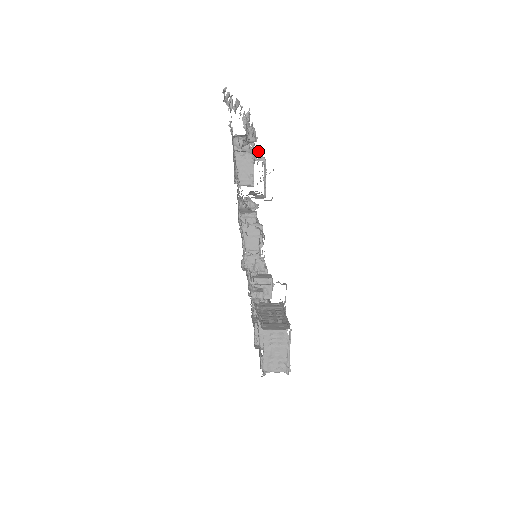
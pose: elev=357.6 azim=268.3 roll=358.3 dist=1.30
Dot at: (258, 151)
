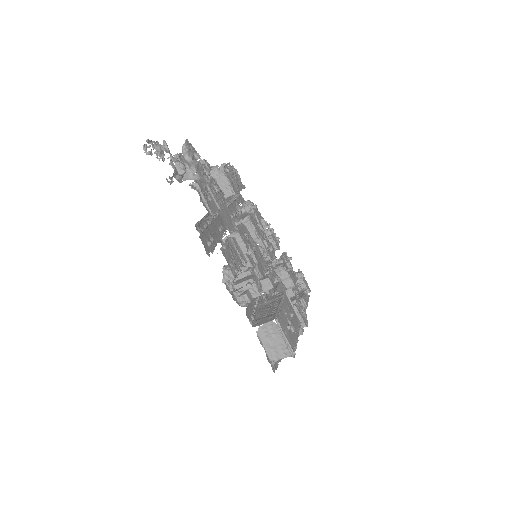
Dot at: (225, 163)
